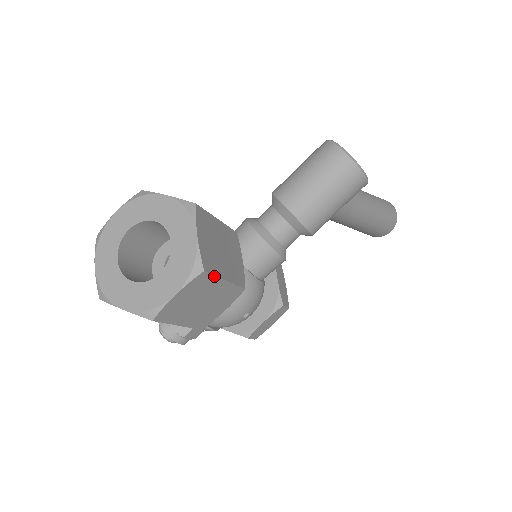
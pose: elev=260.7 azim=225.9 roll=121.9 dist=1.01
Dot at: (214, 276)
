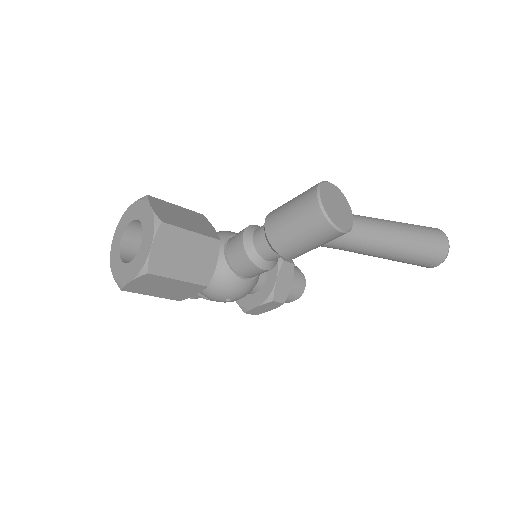
Dot at: (162, 277)
